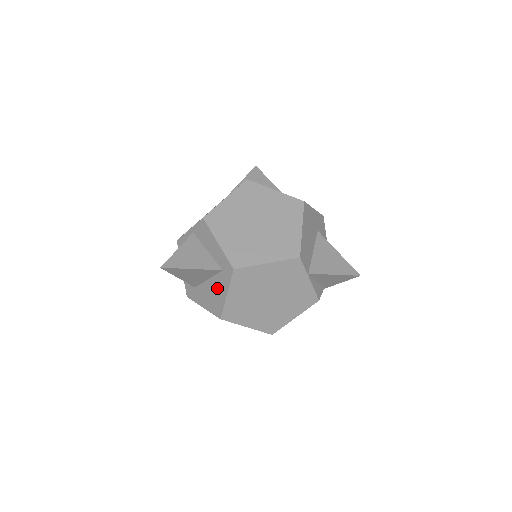
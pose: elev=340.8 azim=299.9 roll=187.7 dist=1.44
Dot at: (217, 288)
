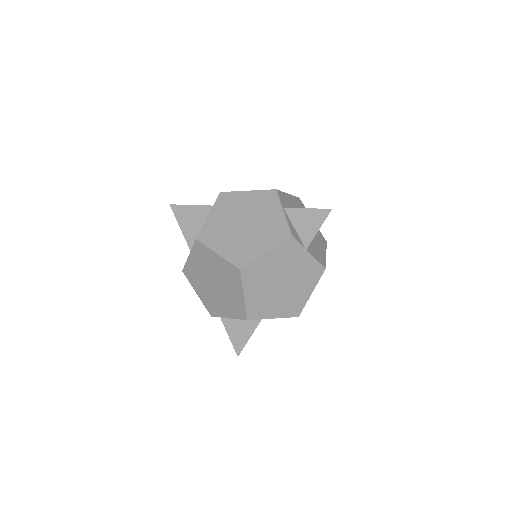
Dot at: occluded
